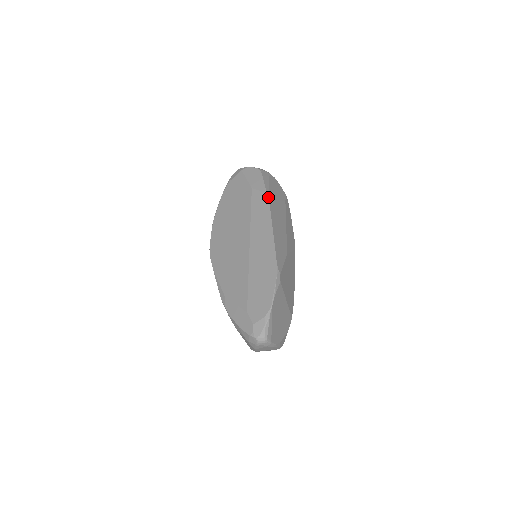
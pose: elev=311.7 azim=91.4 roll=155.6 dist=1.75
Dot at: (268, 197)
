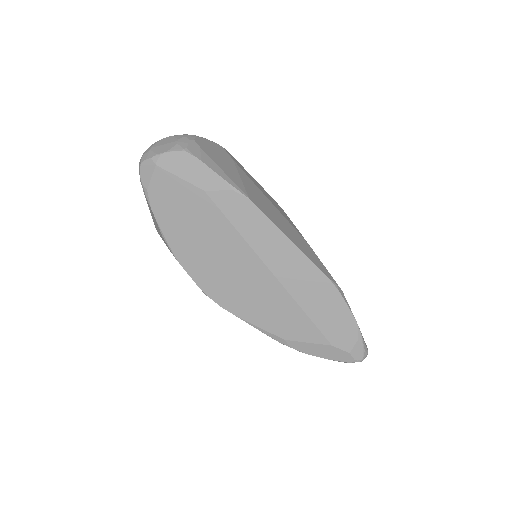
Dot at: (244, 195)
